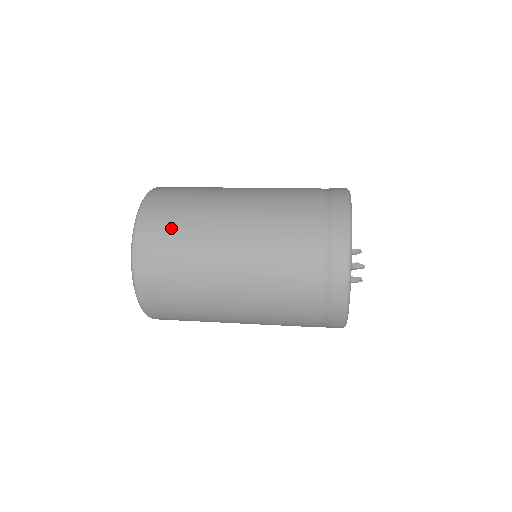
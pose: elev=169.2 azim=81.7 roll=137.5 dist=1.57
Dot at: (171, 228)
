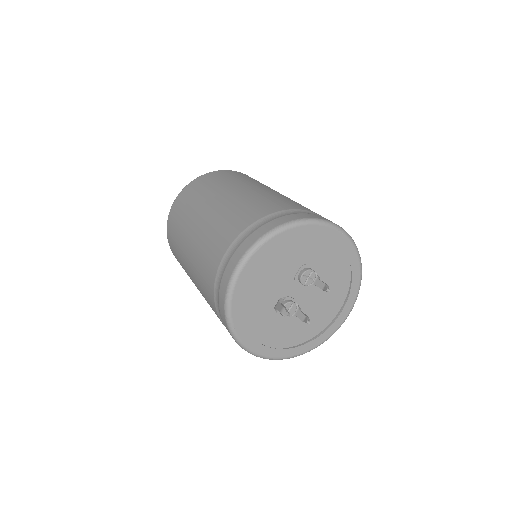
Dot at: (176, 222)
